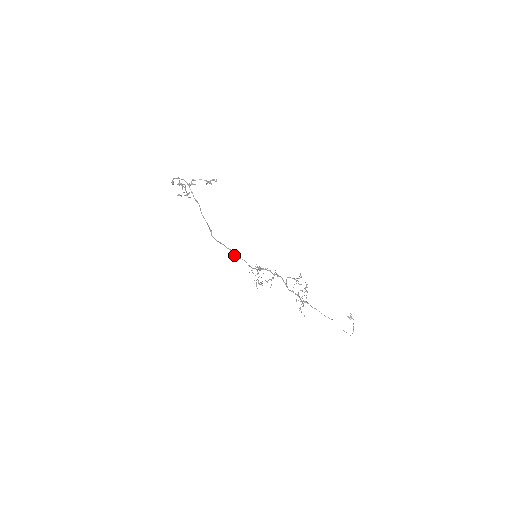
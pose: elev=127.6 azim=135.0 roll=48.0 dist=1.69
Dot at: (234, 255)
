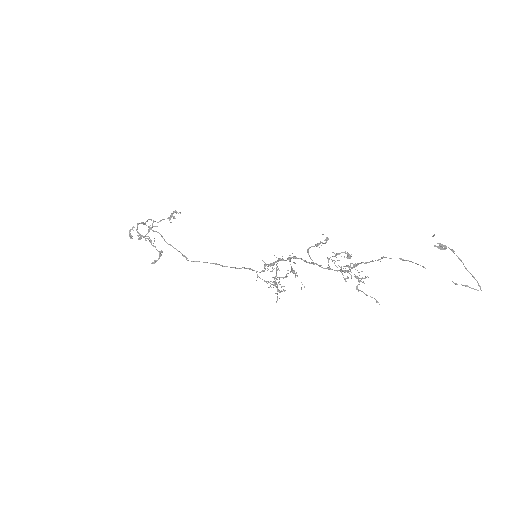
Dot at: (223, 266)
